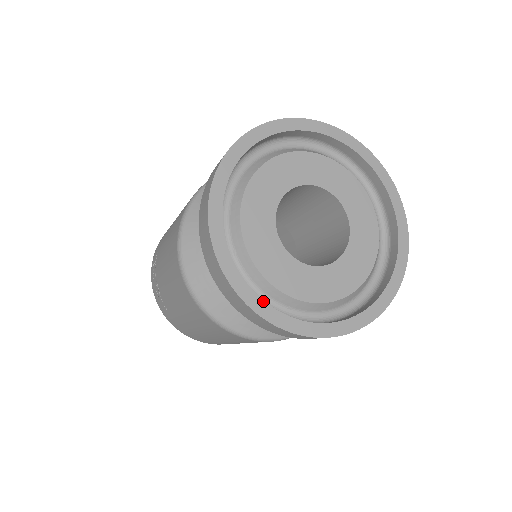
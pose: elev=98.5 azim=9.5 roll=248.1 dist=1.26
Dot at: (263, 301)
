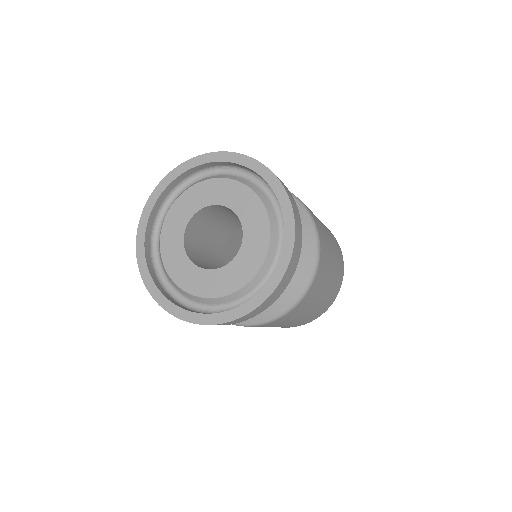
Dot at: (146, 262)
